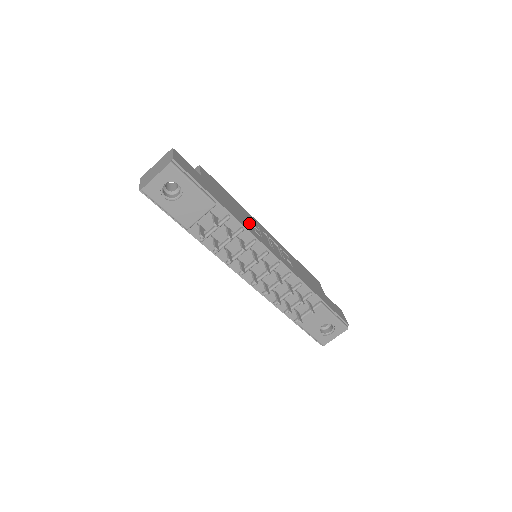
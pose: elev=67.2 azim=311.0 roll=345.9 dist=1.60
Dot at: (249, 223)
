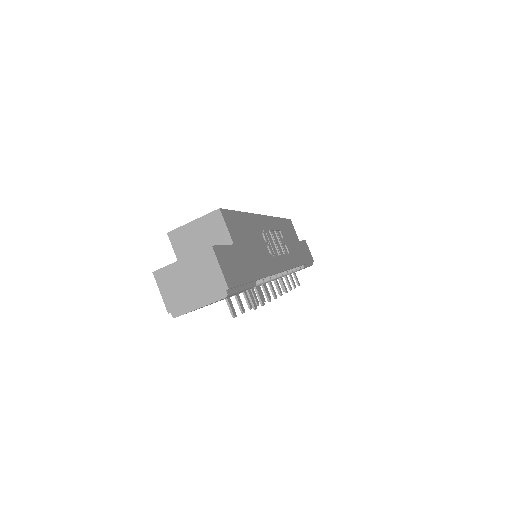
Dot at: (266, 249)
